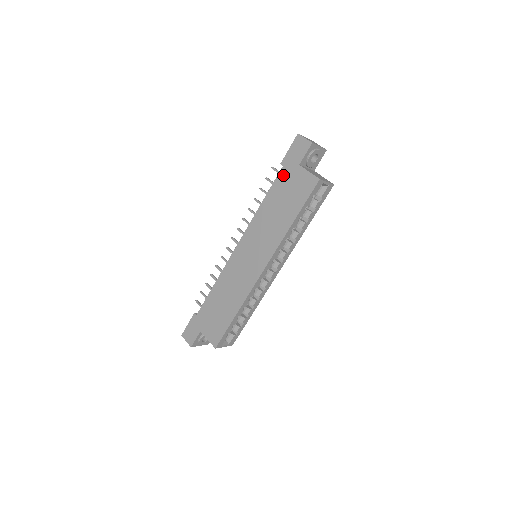
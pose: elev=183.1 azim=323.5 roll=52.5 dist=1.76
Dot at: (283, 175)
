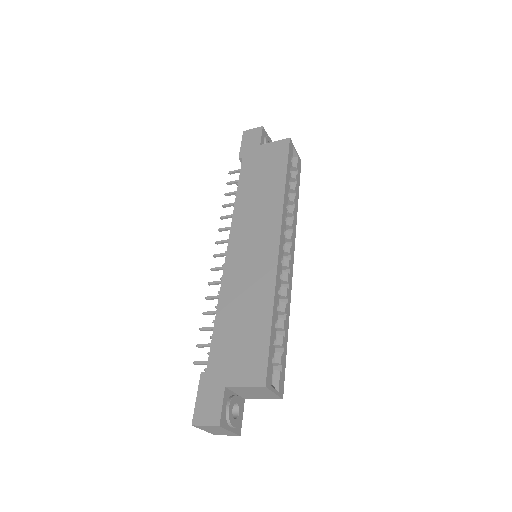
Dot at: (247, 162)
